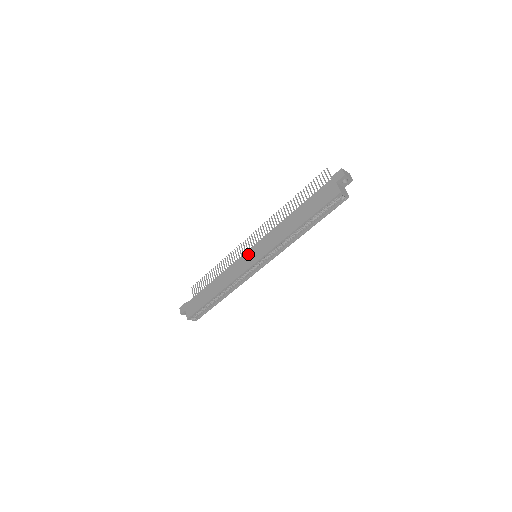
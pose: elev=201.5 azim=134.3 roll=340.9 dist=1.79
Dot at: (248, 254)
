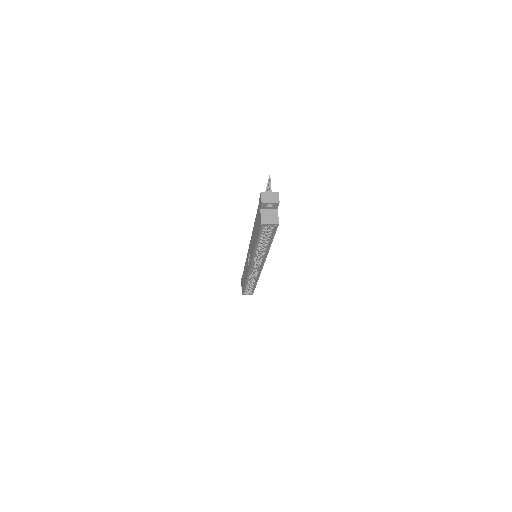
Dot at: (248, 255)
